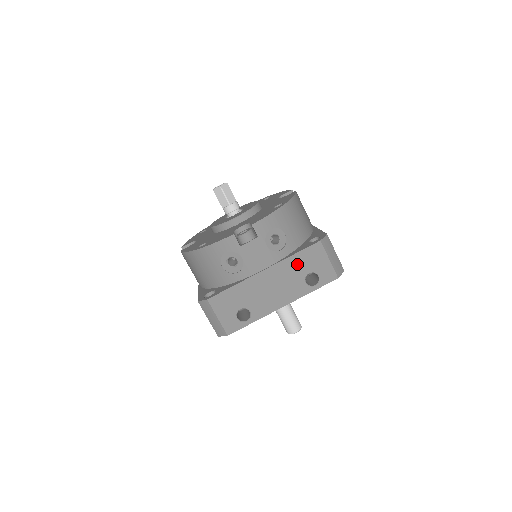
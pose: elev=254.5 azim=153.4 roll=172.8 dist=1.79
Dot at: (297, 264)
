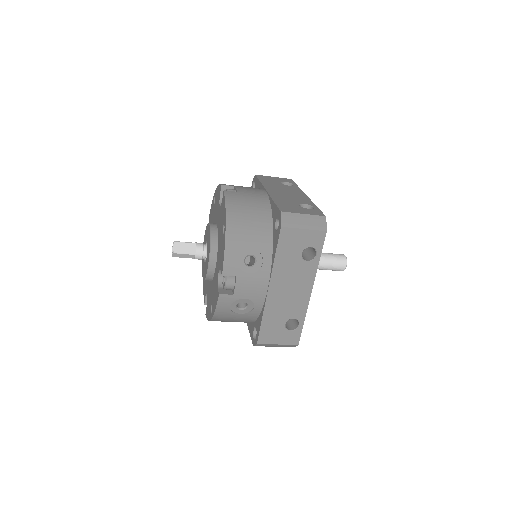
Dot at: (285, 259)
